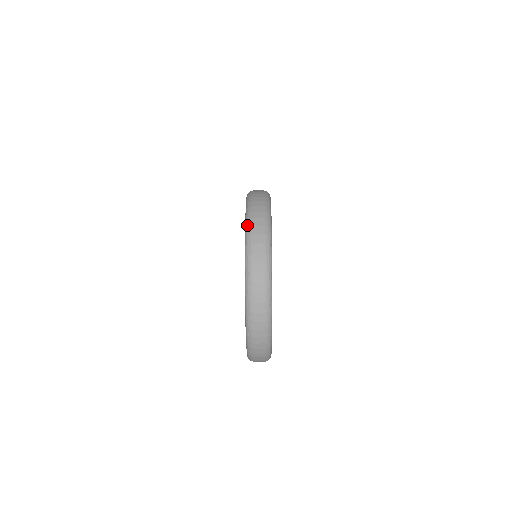
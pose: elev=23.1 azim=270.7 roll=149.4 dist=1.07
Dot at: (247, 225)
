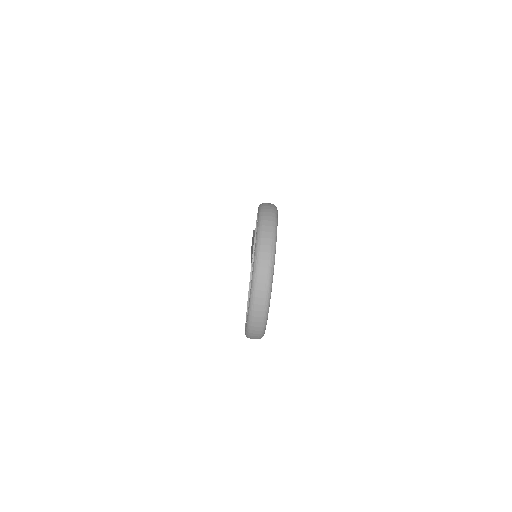
Dot at: (258, 230)
